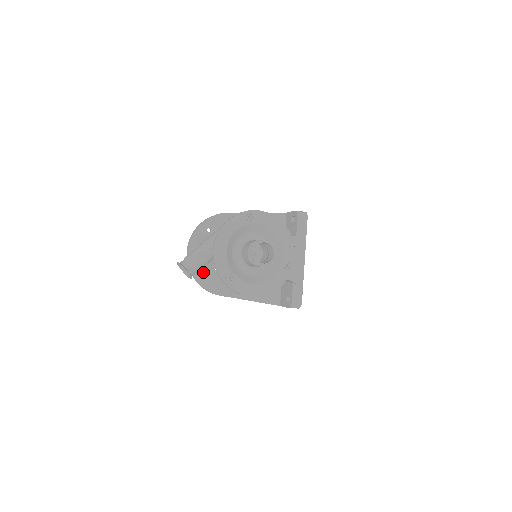
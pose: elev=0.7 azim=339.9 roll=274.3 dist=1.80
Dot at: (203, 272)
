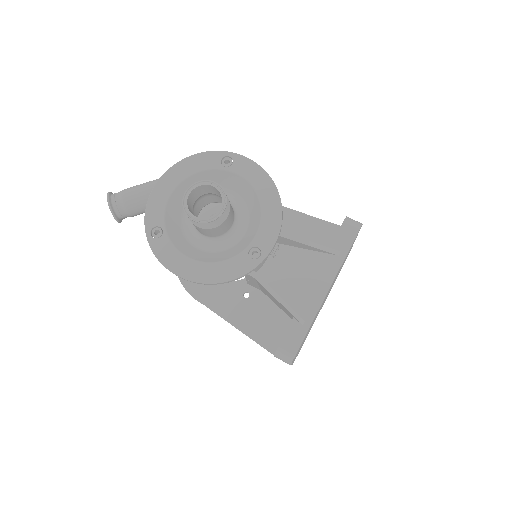
Dot at: occluded
